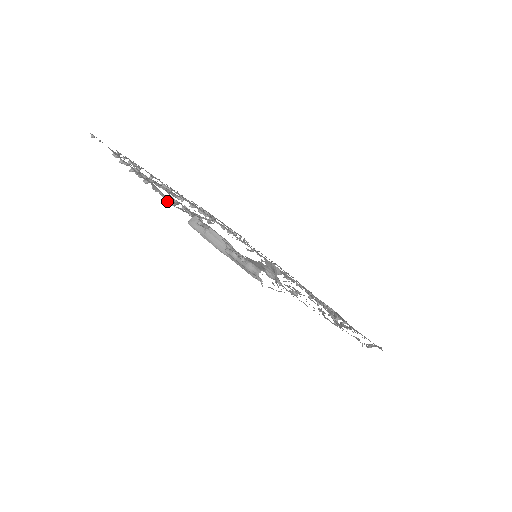
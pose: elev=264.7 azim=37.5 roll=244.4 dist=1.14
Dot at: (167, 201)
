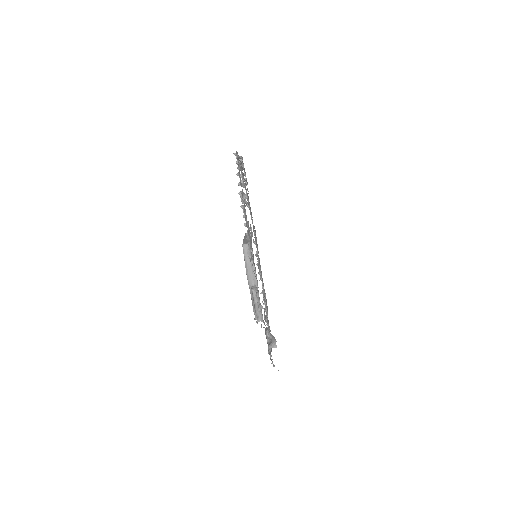
Dot at: (249, 252)
